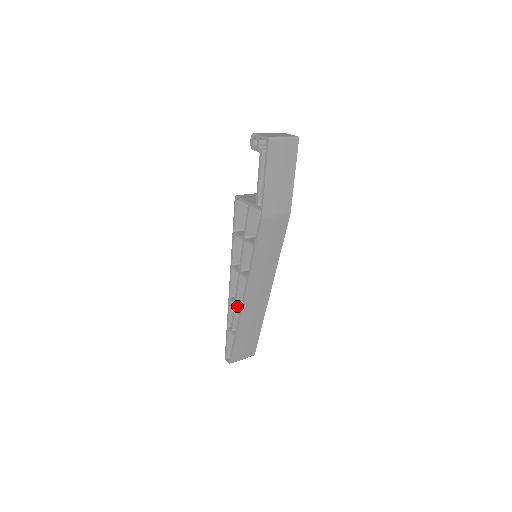
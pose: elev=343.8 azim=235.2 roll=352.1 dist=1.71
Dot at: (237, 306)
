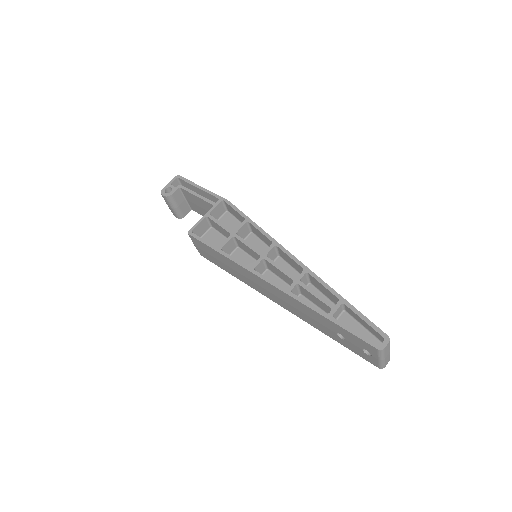
Dot at: (302, 284)
